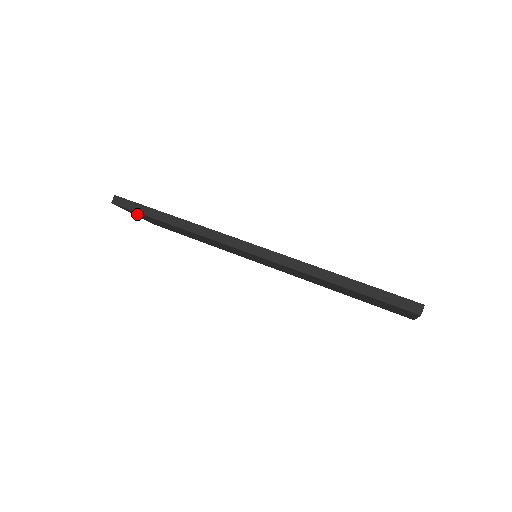
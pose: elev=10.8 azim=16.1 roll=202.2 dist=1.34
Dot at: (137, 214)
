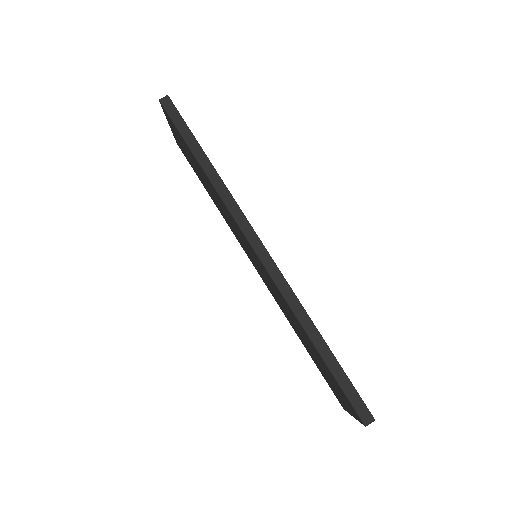
Dot at: (174, 129)
